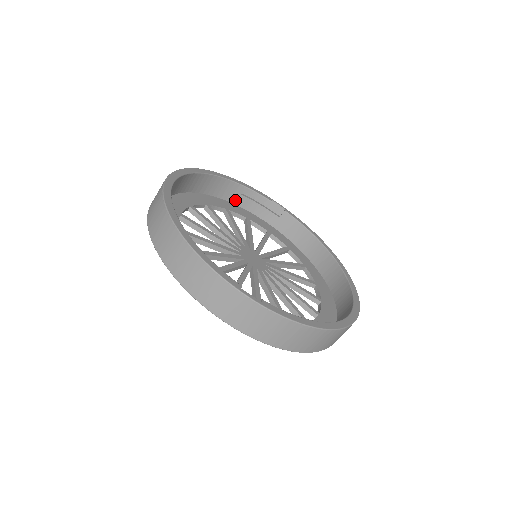
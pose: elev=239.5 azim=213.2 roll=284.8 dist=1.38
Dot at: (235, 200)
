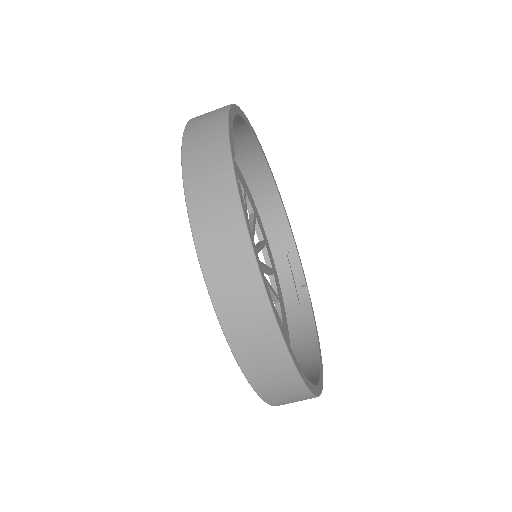
Dot at: (277, 253)
